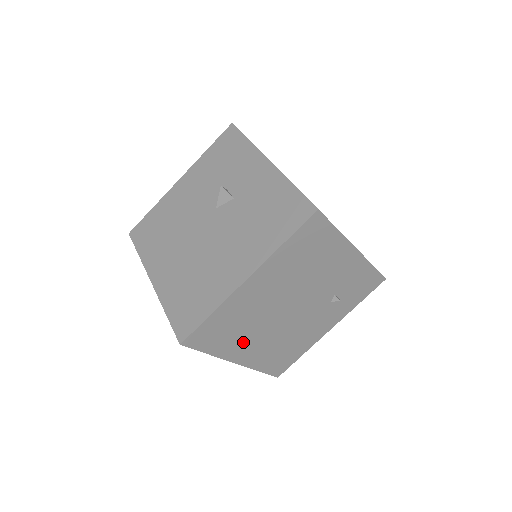
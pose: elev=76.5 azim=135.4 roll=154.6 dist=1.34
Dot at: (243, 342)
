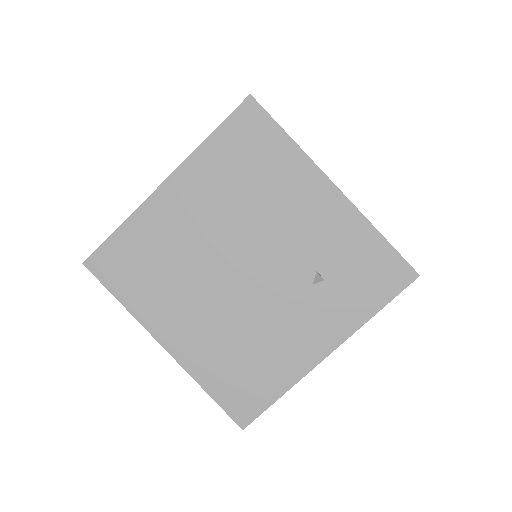
Dot at: (171, 305)
